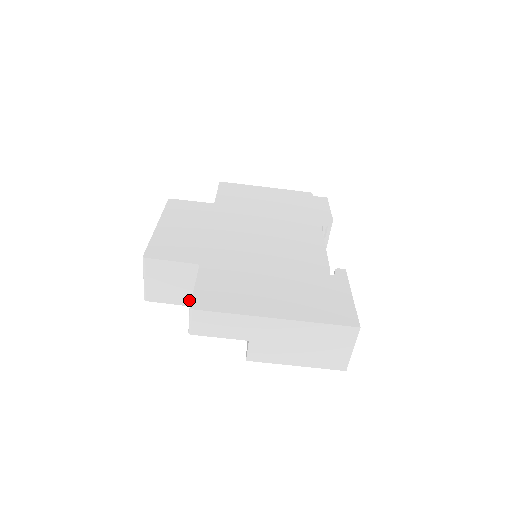
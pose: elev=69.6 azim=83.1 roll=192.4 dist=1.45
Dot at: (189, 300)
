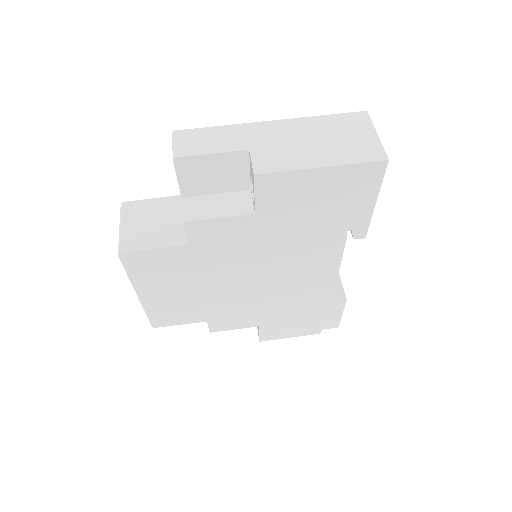
Dot at: (177, 238)
